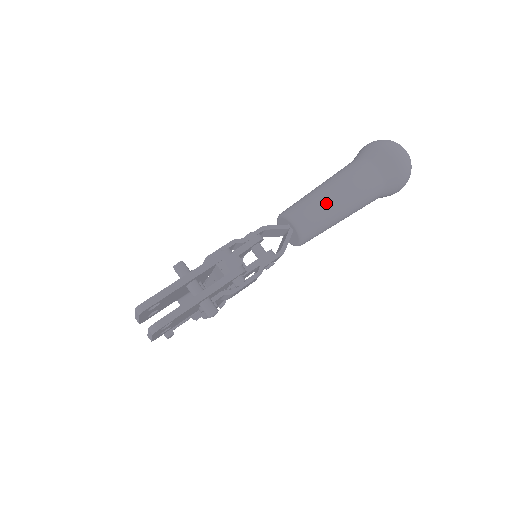
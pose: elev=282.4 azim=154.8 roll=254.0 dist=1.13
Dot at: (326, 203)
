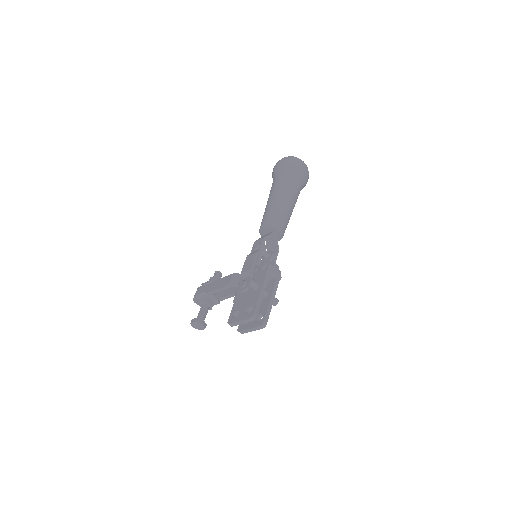
Dot at: (287, 211)
